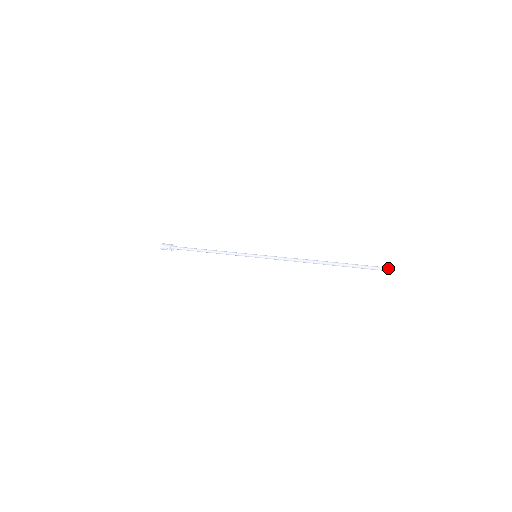
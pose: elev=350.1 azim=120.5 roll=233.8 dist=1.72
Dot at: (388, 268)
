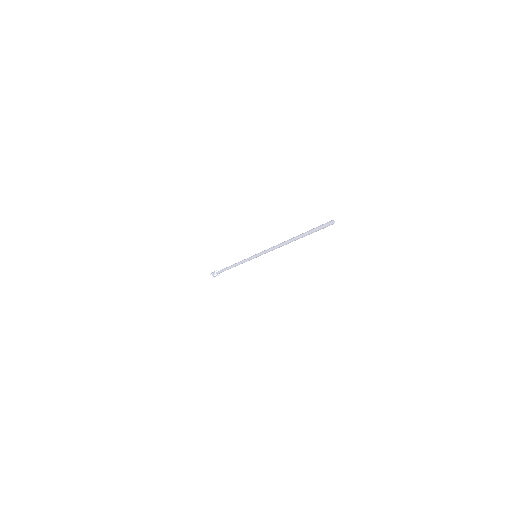
Dot at: (329, 221)
